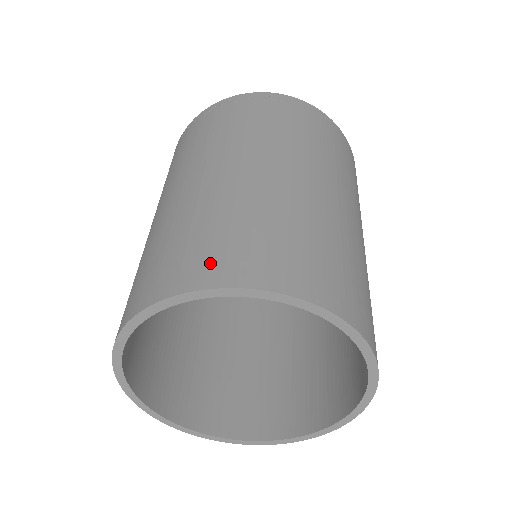
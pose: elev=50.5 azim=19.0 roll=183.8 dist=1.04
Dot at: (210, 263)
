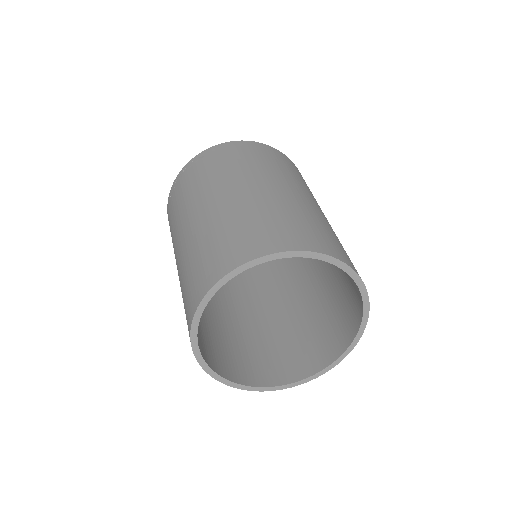
Dot at: (200, 283)
